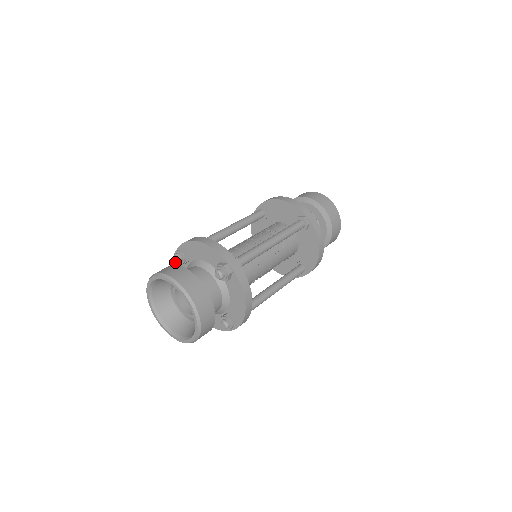
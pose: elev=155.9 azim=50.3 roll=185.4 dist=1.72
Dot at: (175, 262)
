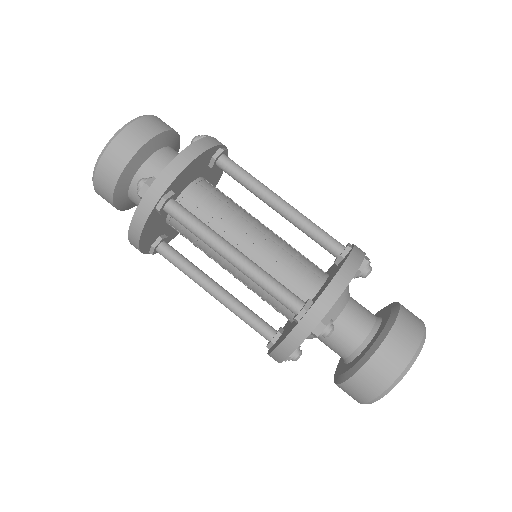
Dot at: occluded
